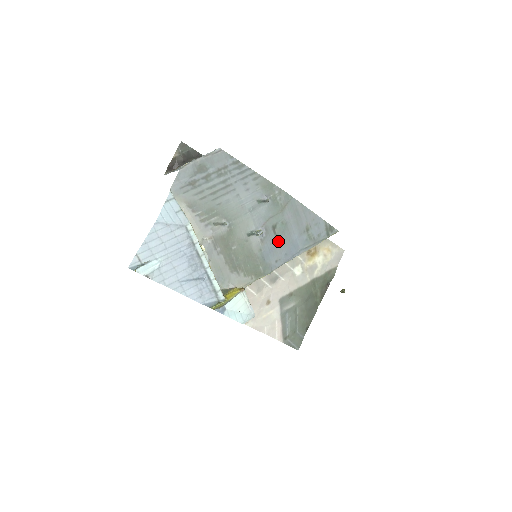
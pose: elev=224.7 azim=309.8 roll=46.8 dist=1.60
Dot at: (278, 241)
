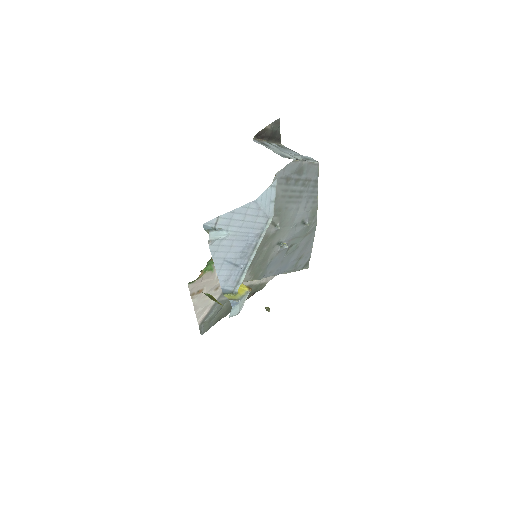
Dot at: (284, 258)
